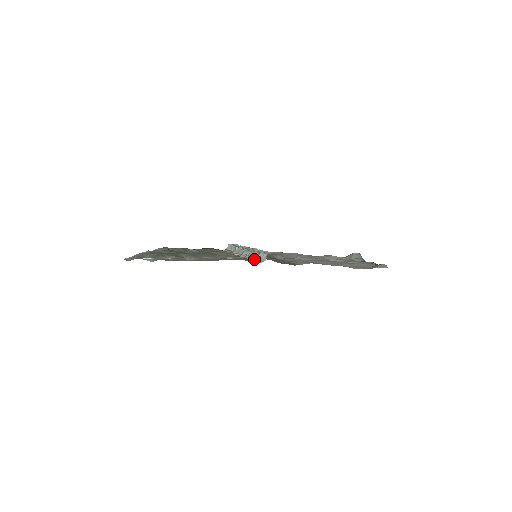
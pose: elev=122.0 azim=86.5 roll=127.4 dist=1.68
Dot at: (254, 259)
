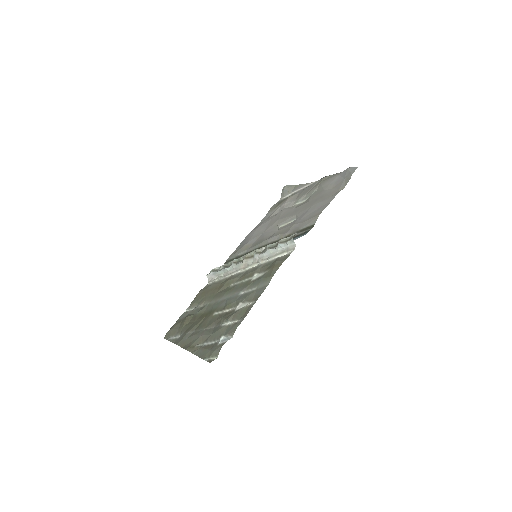
Dot at: (279, 255)
